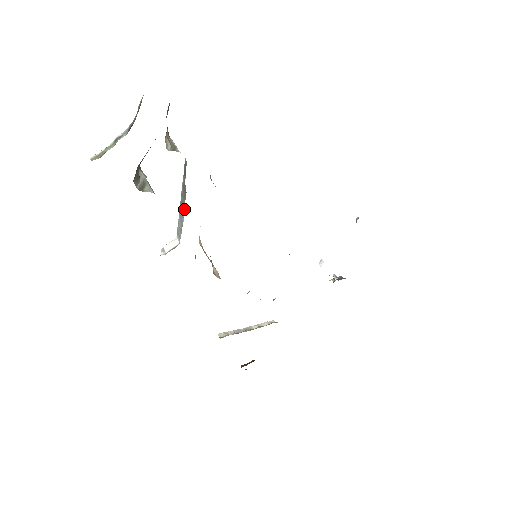
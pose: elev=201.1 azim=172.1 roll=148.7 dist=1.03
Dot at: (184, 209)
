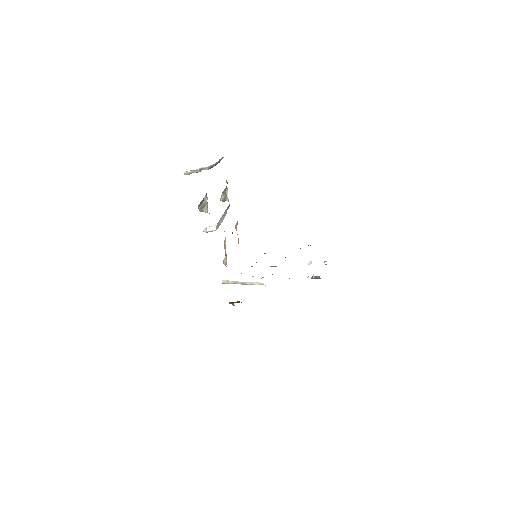
Dot at: occluded
